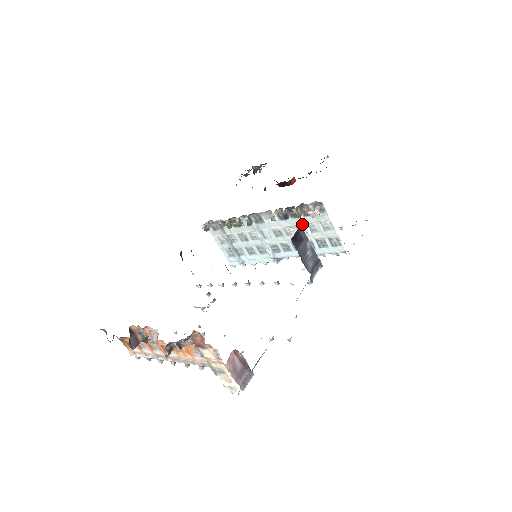
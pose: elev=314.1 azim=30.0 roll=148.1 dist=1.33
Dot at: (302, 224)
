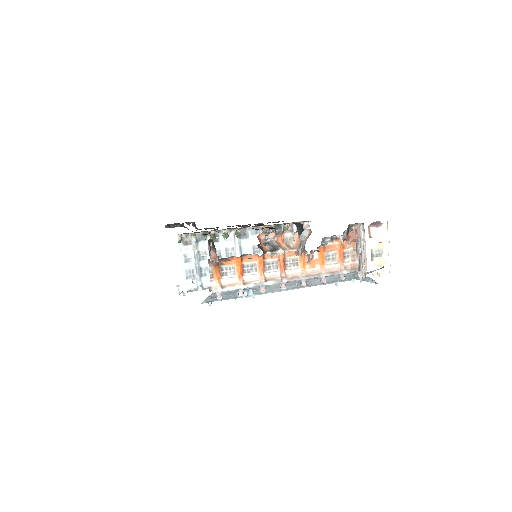
Dot at: occluded
